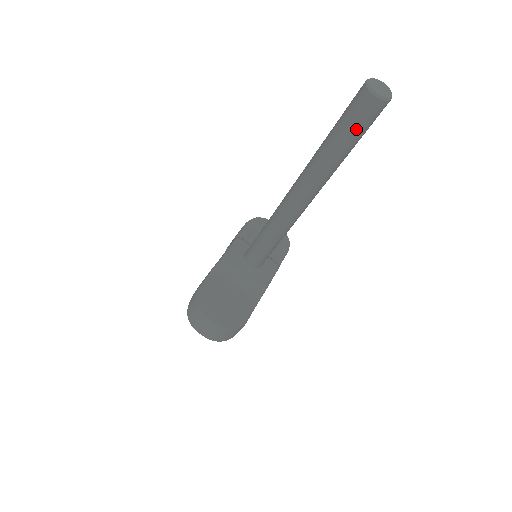
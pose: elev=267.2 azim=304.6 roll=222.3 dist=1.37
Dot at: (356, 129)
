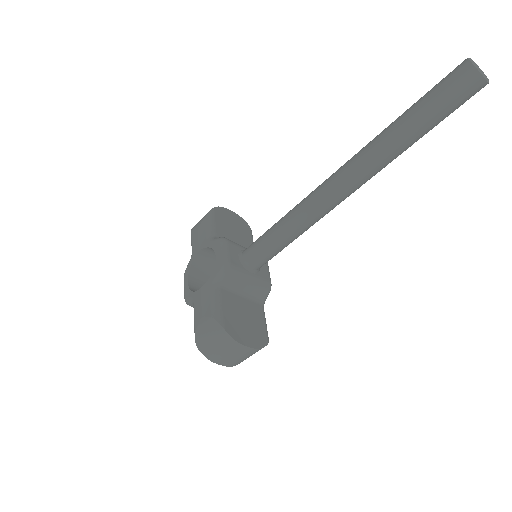
Dot at: (449, 113)
